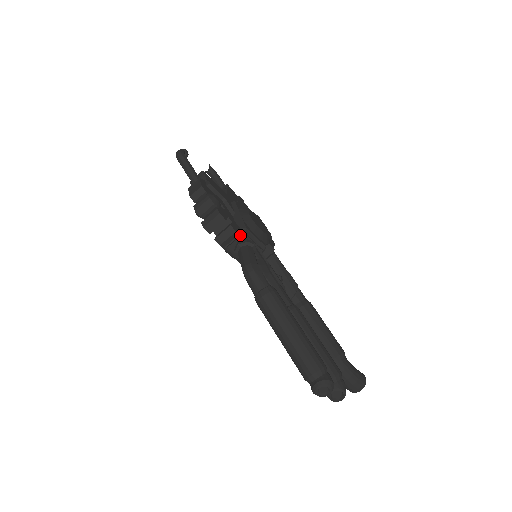
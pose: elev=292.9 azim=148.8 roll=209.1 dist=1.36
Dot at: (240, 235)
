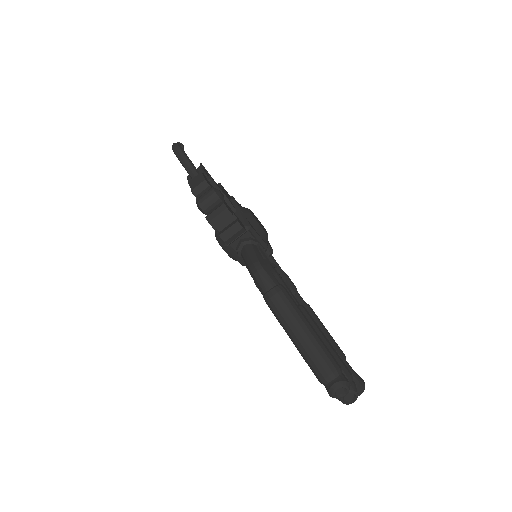
Dot at: (244, 233)
